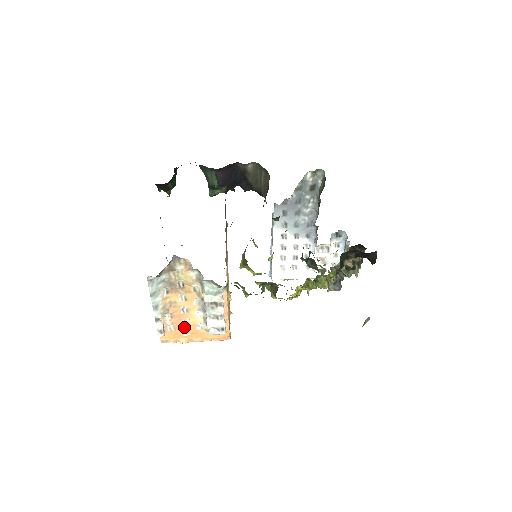
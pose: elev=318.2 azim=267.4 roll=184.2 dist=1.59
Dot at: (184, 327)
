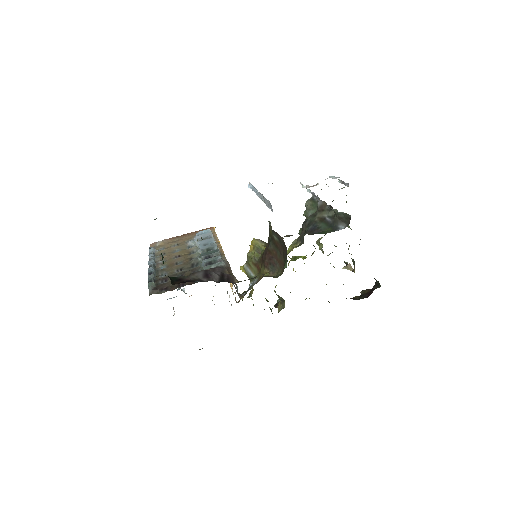
Dot at: occluded
